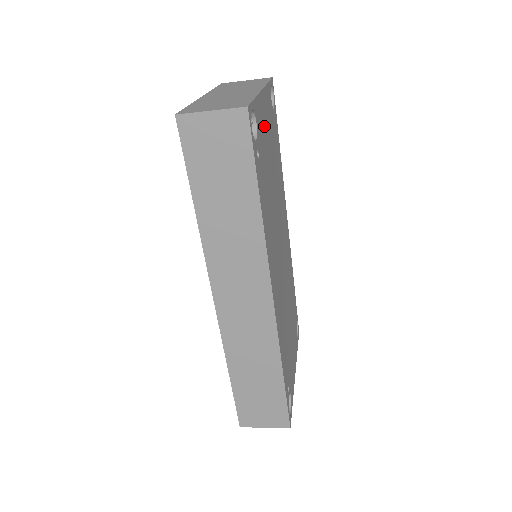
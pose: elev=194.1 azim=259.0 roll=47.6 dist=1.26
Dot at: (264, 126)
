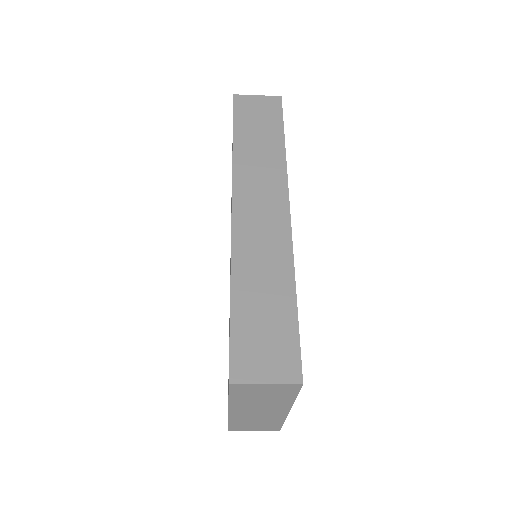
Dot at: occluded
